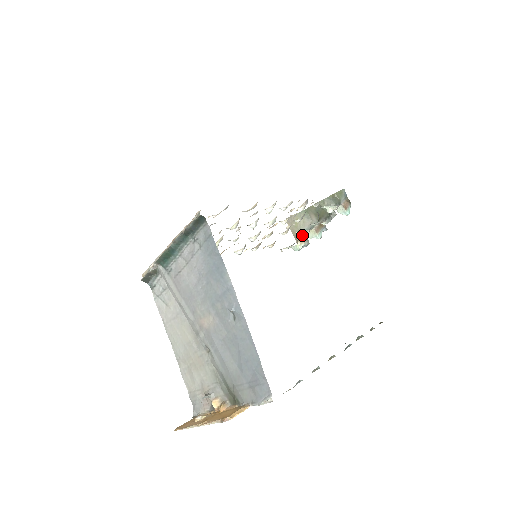
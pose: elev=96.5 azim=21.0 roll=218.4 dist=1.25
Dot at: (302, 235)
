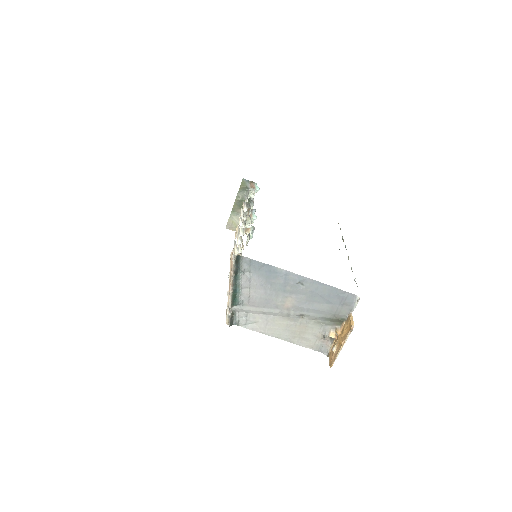
Dot at: (249, 226)
